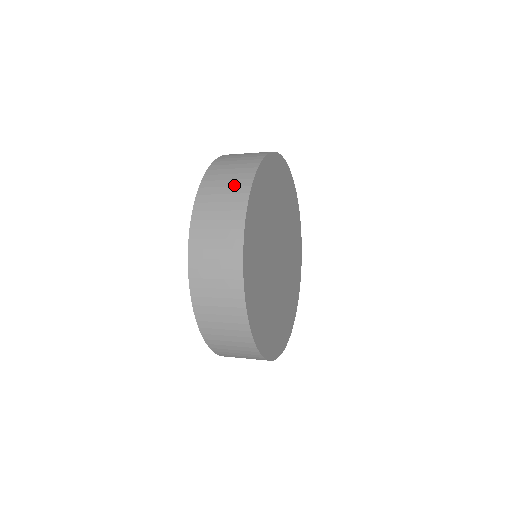
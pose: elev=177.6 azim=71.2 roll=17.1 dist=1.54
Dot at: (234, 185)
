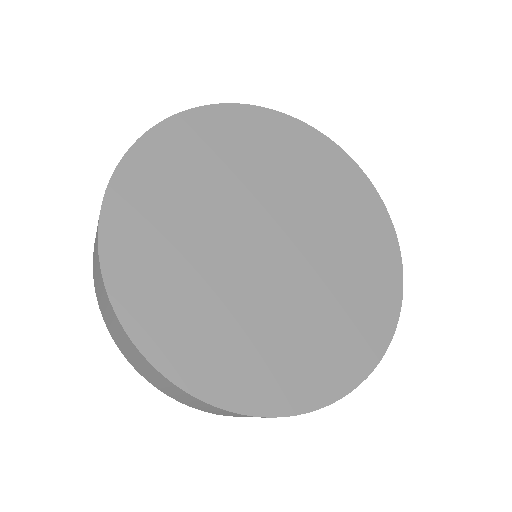
Dot at: (98, 278)
